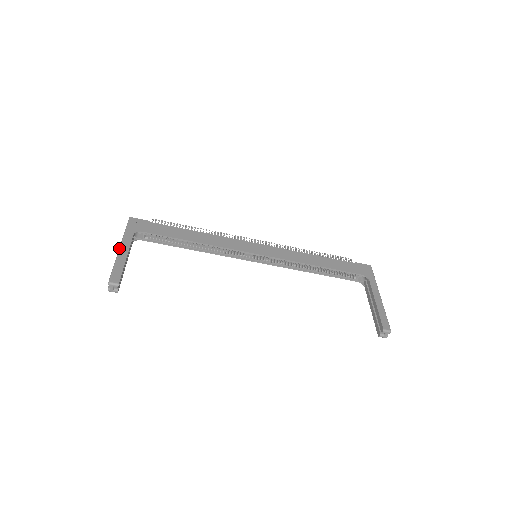
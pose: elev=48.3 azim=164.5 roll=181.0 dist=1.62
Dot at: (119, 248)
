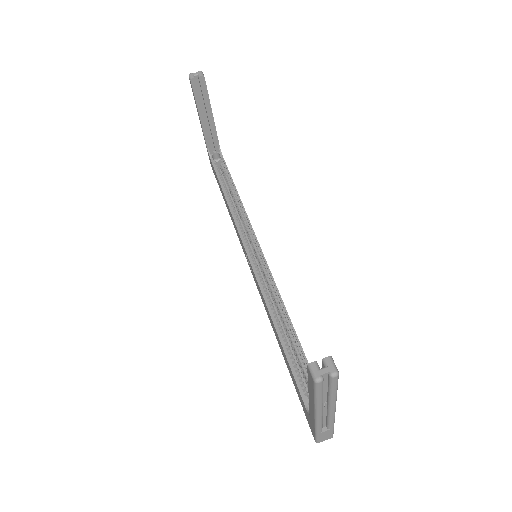
Dot at: occluded
